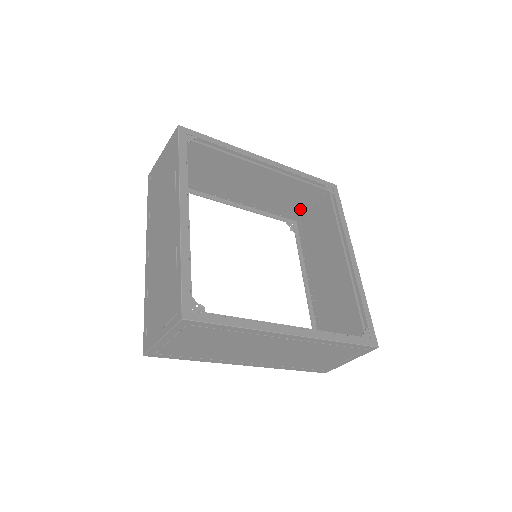
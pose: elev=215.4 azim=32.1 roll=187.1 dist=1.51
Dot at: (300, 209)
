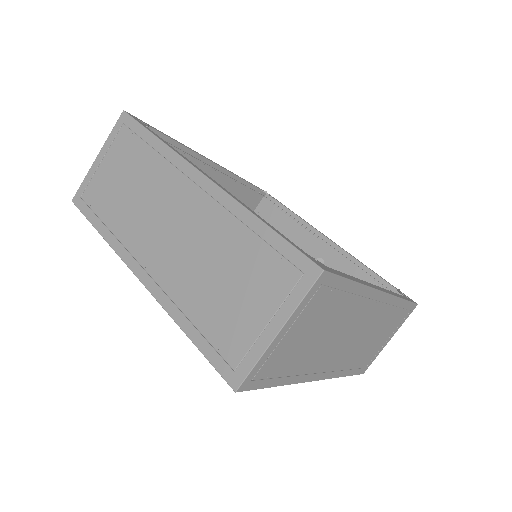
Dot at: occluded
